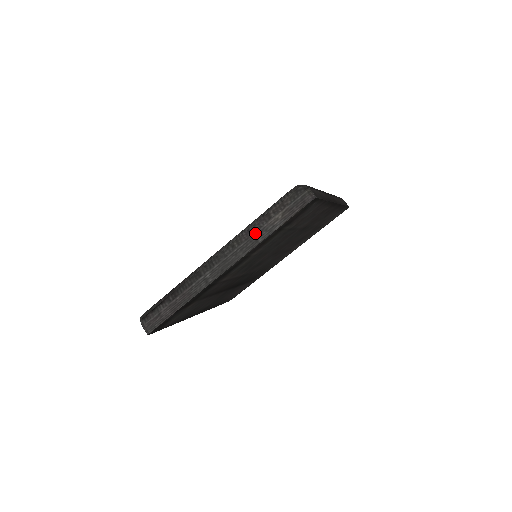
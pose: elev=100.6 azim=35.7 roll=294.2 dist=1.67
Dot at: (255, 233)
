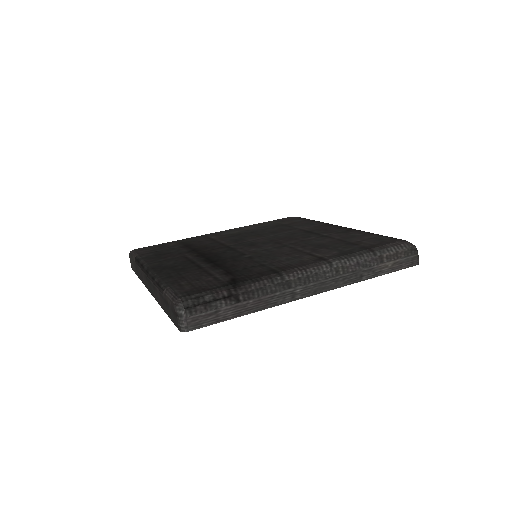
Dot at: (364, 269)
